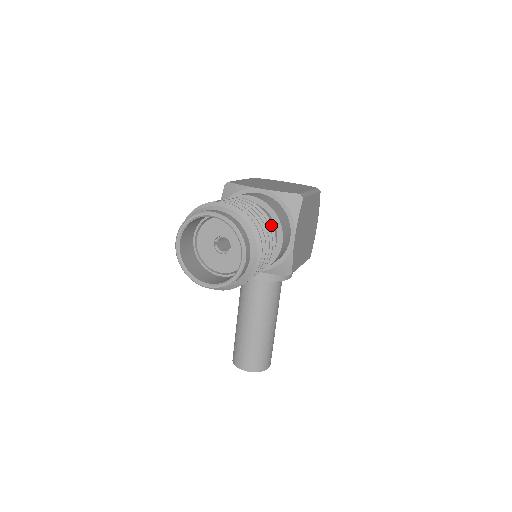
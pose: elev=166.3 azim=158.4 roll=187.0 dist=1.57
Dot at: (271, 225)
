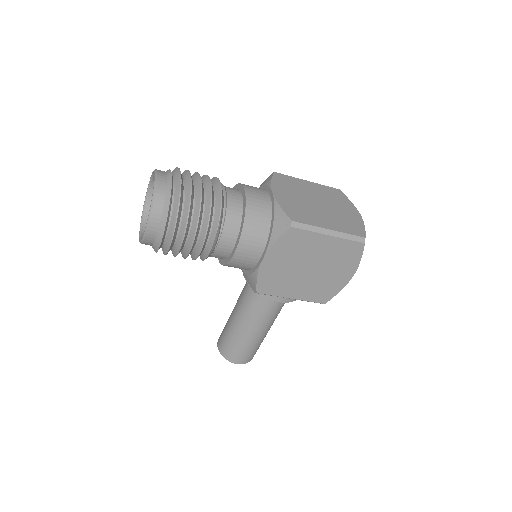
Dot at: (217, 224)
